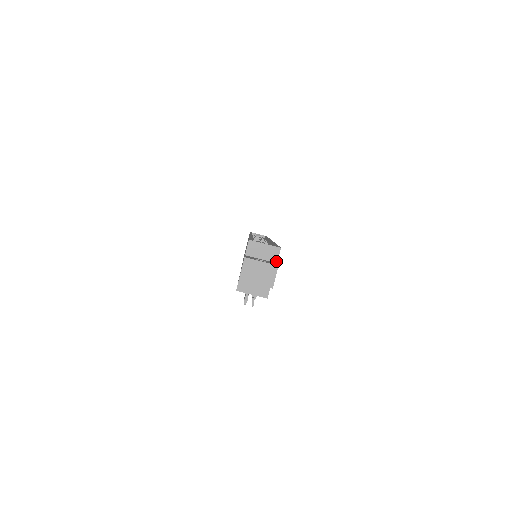
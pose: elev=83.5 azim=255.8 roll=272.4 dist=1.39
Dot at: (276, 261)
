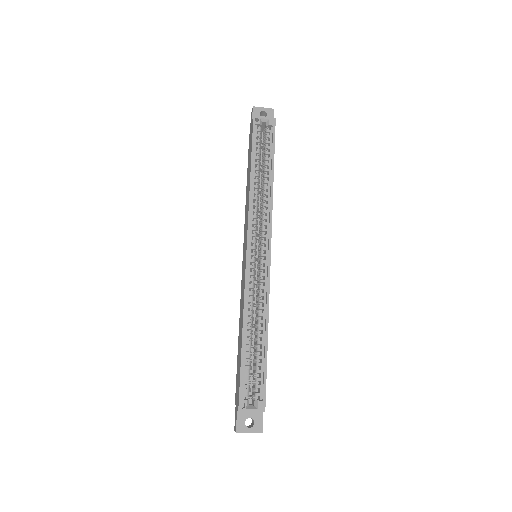
Dot at: occluded
